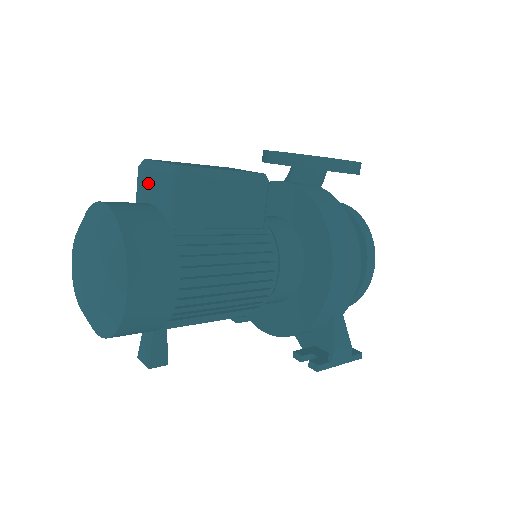
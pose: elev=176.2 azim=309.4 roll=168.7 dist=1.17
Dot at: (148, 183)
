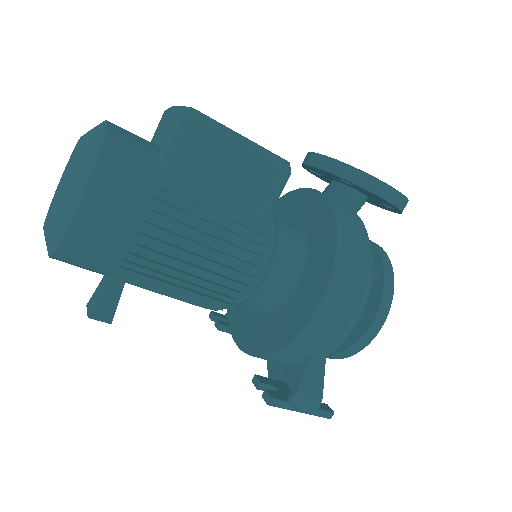
Dot at: (163, 125)
